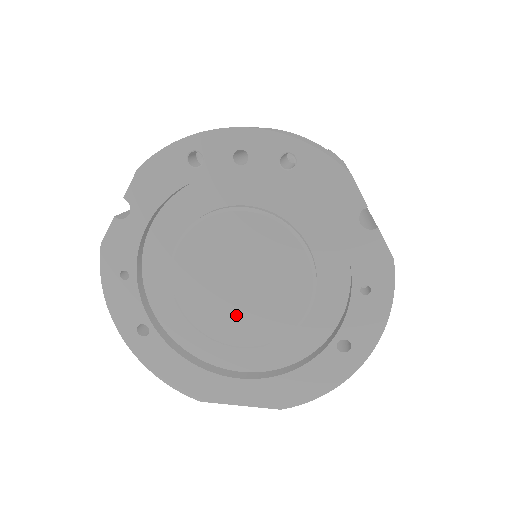
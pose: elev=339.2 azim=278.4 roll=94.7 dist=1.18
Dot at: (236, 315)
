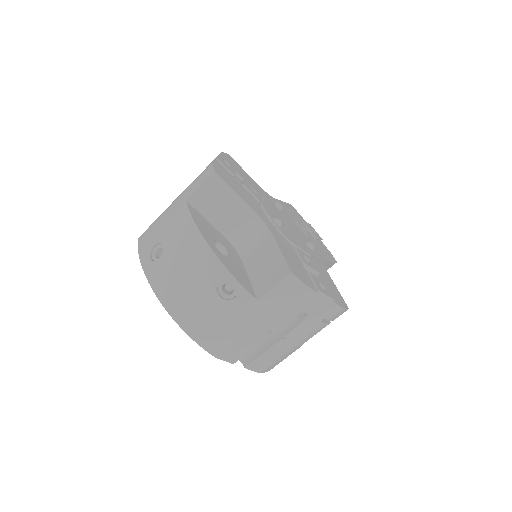
Dot at: occluded
